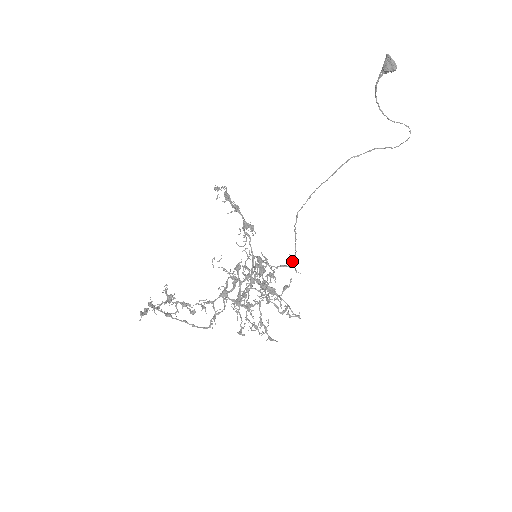
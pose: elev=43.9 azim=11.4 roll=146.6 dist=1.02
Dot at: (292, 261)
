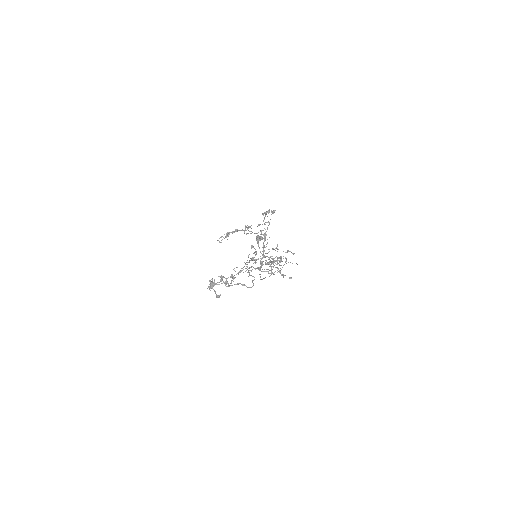
Dot at: occluded
